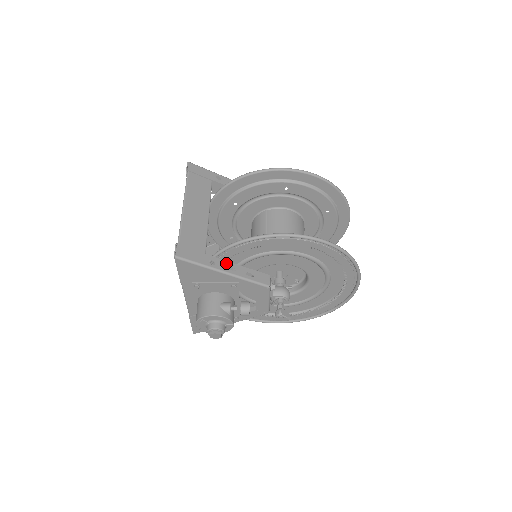
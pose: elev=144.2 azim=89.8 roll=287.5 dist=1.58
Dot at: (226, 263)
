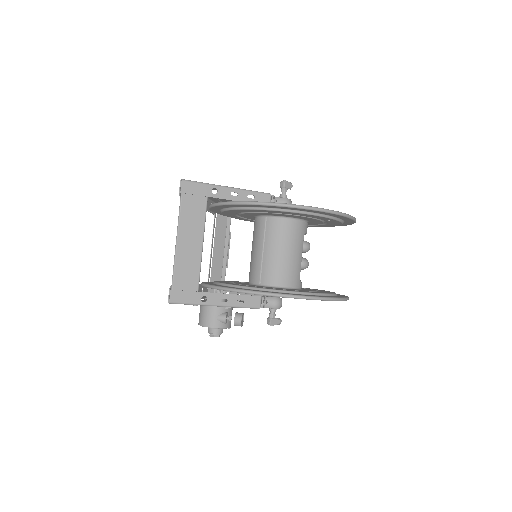
Dot at: (218, 296)
